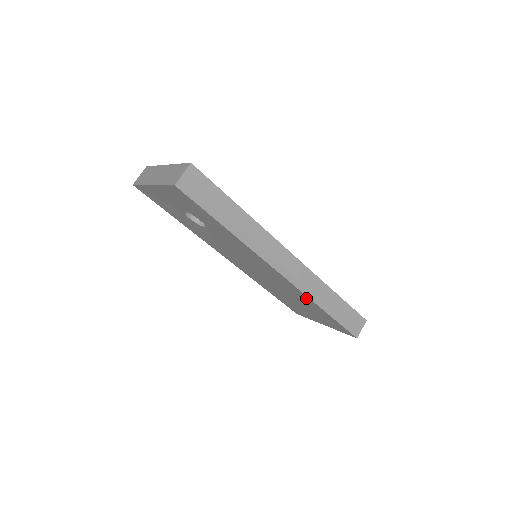
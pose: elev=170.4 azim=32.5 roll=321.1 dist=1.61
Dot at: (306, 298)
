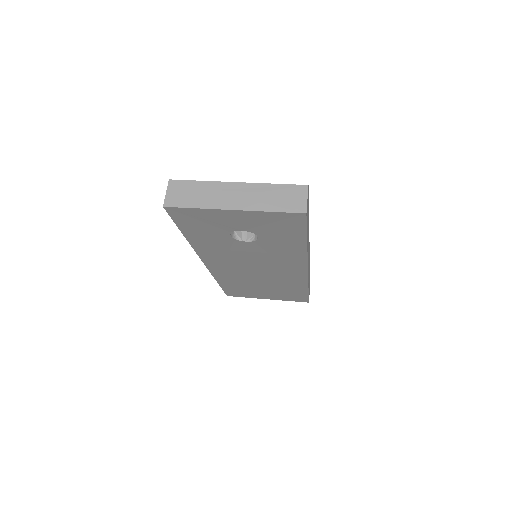
Dot at: (301, 283)
